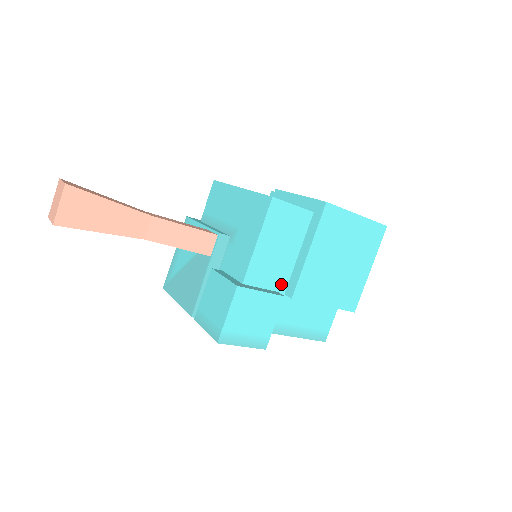
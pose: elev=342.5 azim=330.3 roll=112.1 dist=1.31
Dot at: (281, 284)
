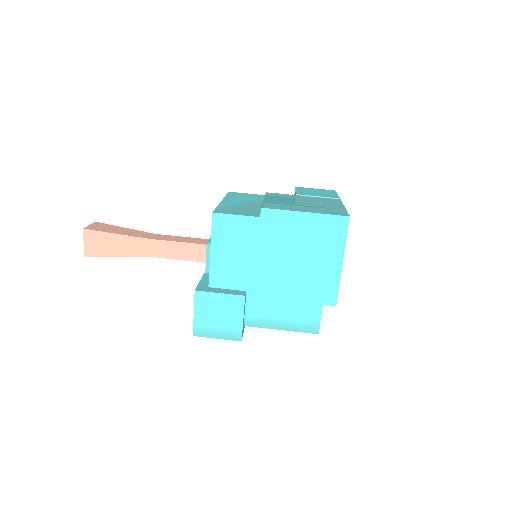
Dot at: (248, 284)
